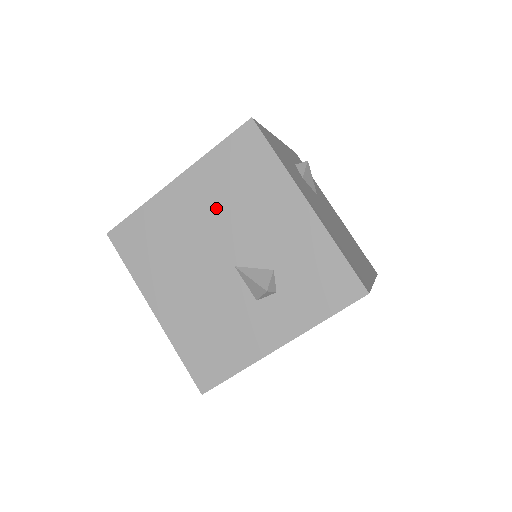
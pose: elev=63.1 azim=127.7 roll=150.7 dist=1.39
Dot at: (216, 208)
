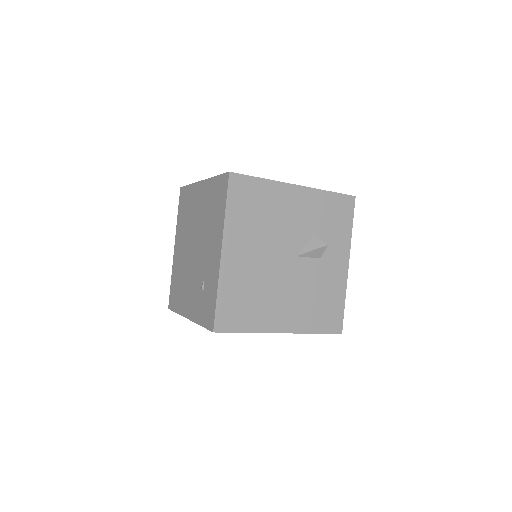
Dot at: (259, 240)
